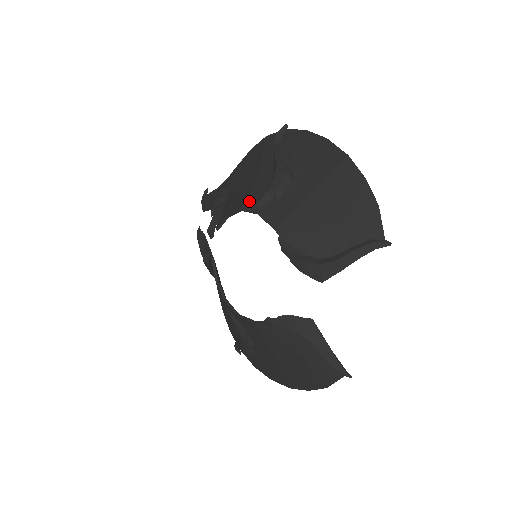
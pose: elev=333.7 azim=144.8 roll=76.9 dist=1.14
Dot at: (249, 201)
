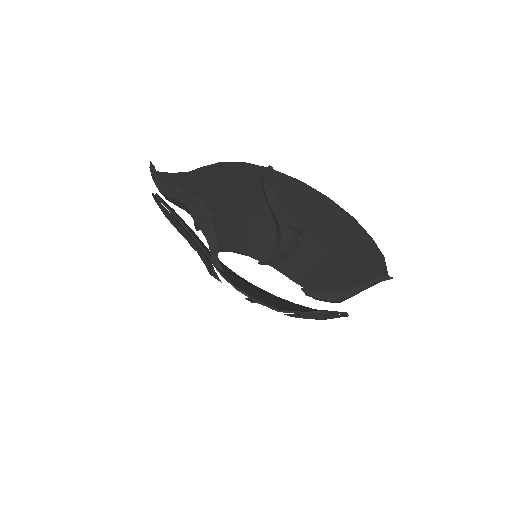
Dot at: (256, 250)
